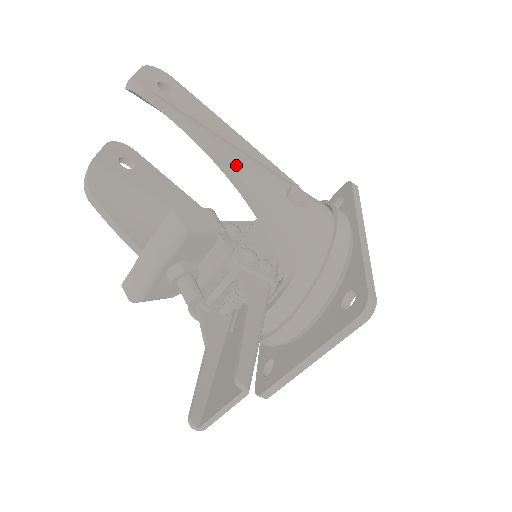
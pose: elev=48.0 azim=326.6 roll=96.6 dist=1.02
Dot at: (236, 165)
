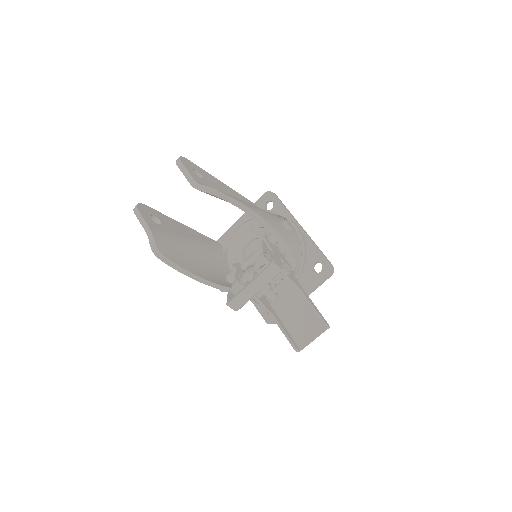
Dot at: (270, 222)
